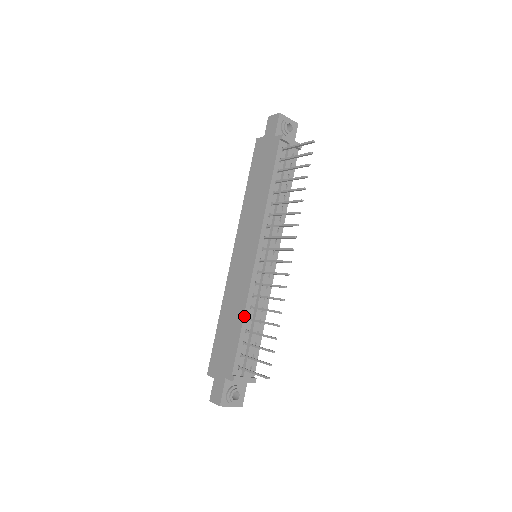
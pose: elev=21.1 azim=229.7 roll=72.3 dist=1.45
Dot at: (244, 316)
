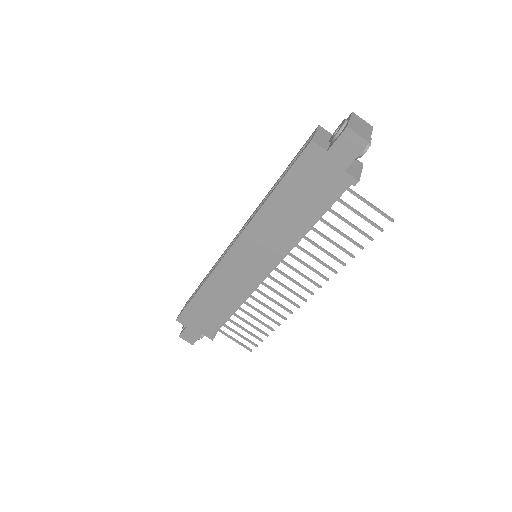
Dot at: occluded
